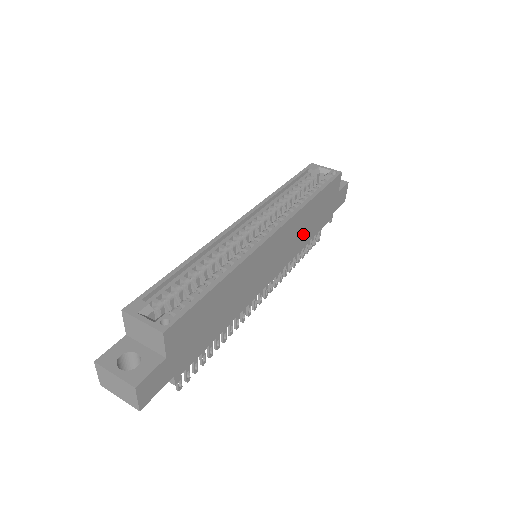
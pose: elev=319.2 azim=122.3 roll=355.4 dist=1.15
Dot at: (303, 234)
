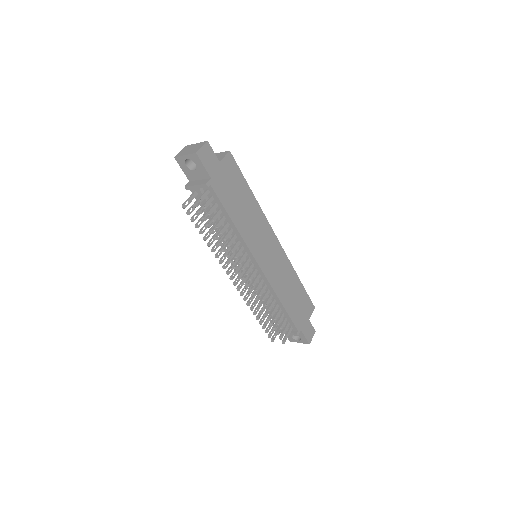
Dot at: (284, 288)
